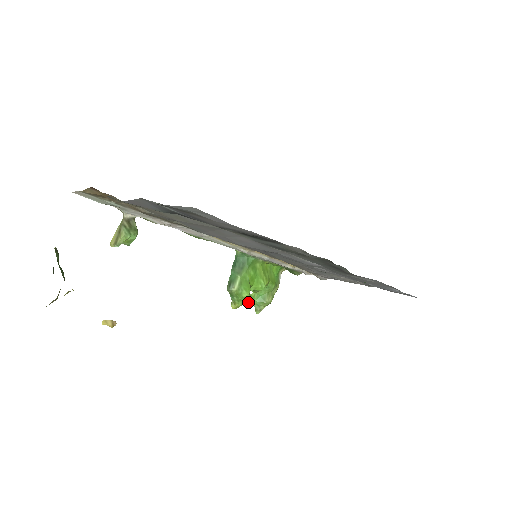
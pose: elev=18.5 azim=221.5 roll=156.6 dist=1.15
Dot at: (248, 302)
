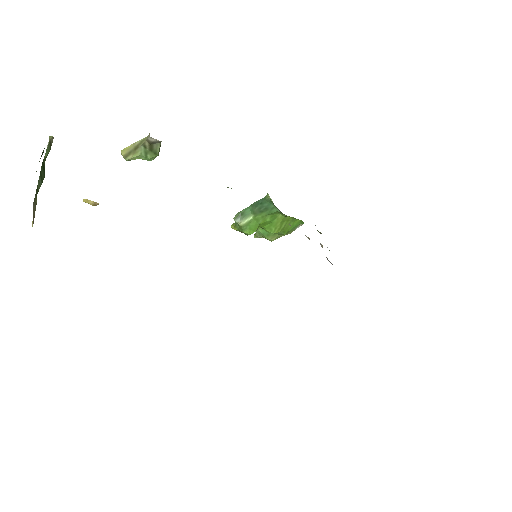
Dot at: (247, 235)
